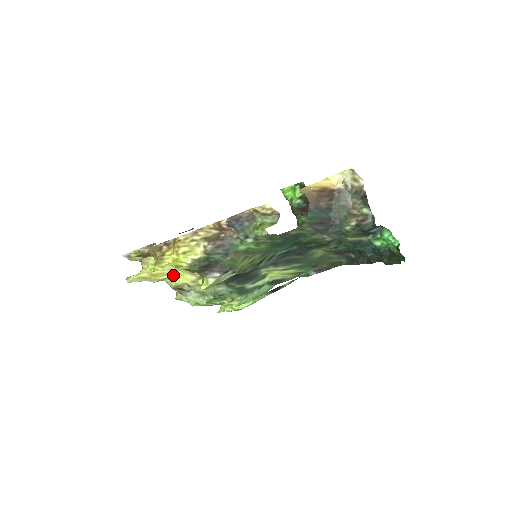
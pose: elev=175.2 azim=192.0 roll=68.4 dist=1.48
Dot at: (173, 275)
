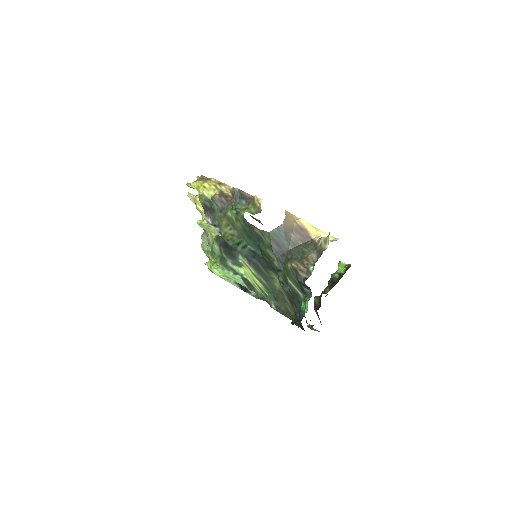
Dot at: occluded
